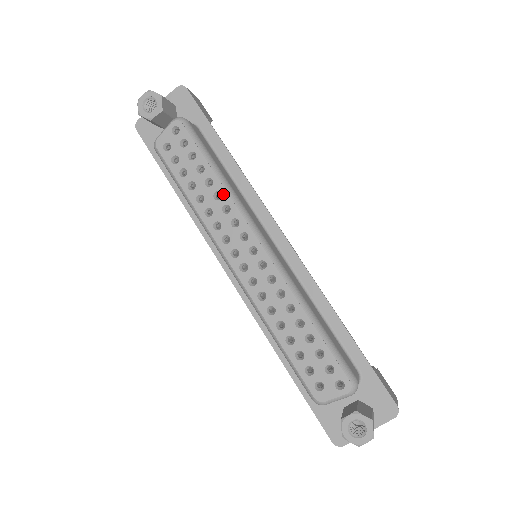
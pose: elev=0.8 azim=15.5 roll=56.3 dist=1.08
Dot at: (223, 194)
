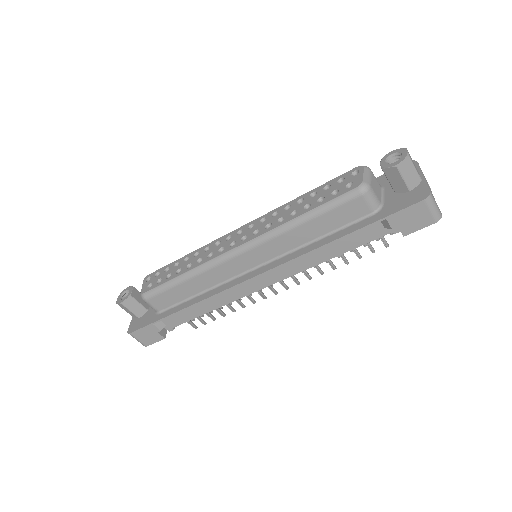
Dot at: (198, 251)
